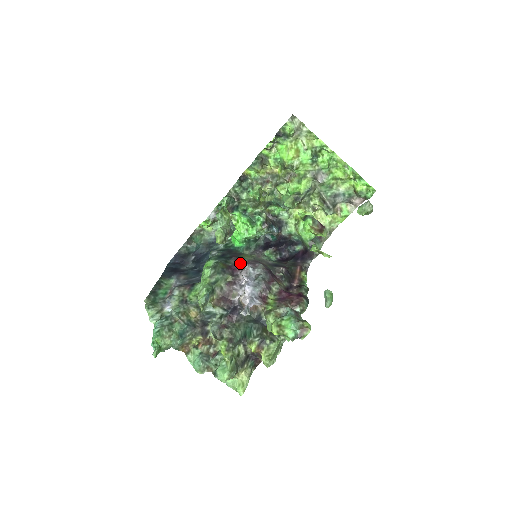
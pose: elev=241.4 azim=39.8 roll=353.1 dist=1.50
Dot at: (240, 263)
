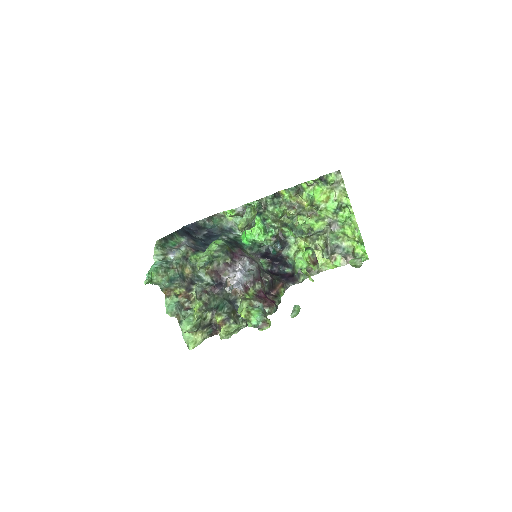
Dot at: (241, 254)
